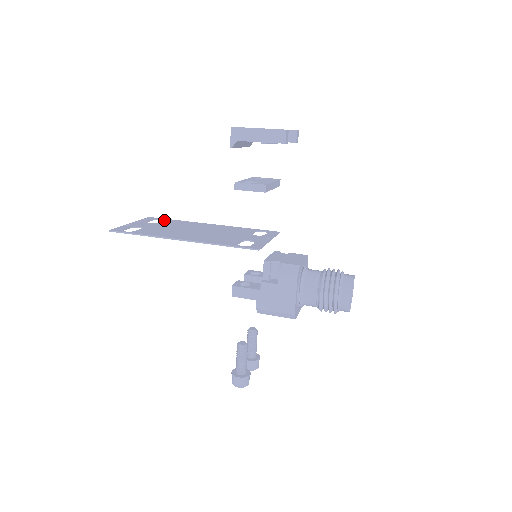
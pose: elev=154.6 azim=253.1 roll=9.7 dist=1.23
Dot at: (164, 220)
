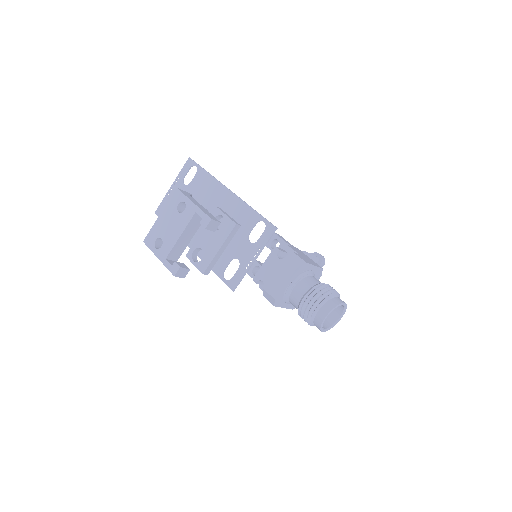
Dot at: (196, 173)
